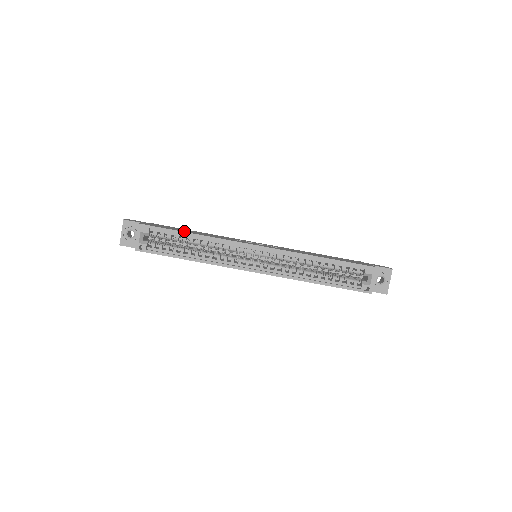
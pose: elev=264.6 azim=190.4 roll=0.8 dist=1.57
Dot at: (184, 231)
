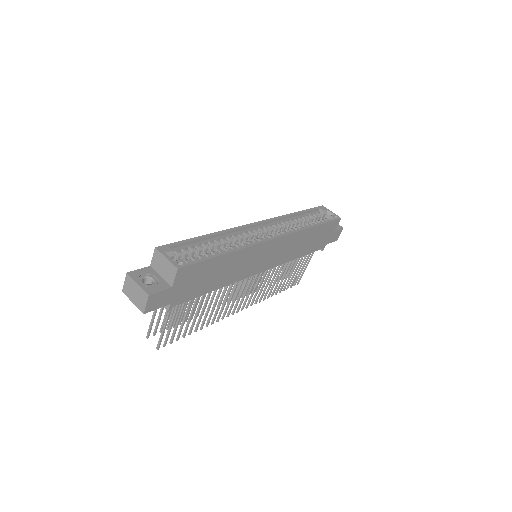
Dot at: (197, 241)
